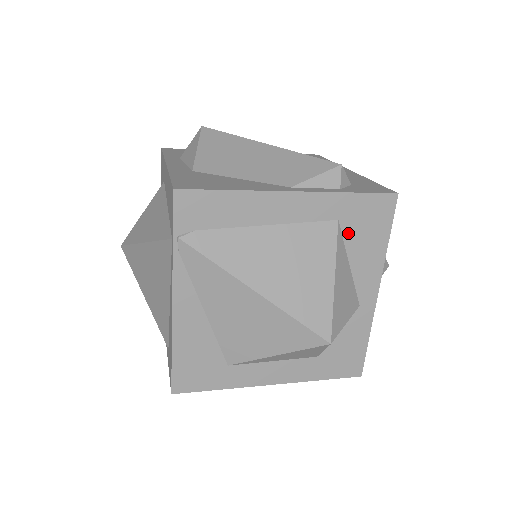
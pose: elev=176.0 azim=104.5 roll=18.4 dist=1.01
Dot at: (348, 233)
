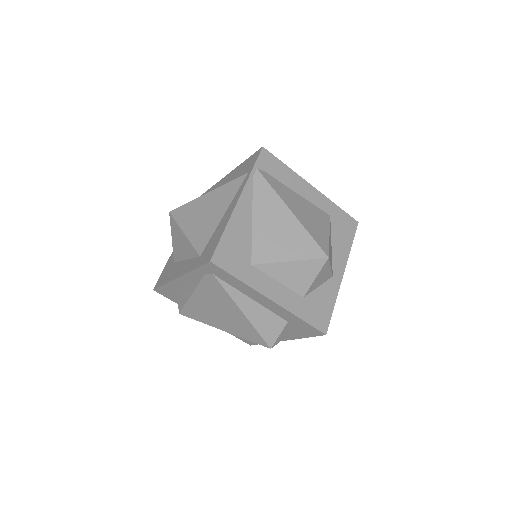
Dot at: (333, 226)
